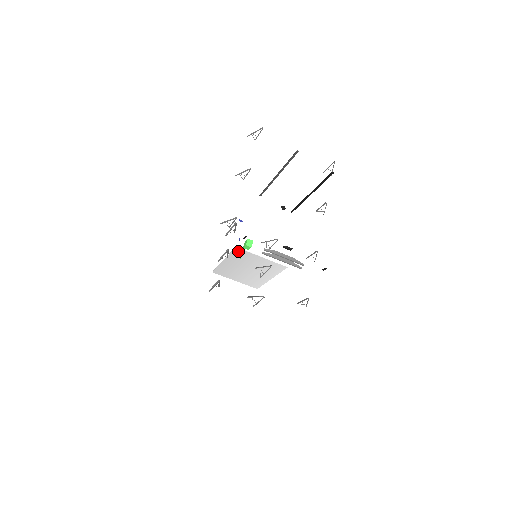
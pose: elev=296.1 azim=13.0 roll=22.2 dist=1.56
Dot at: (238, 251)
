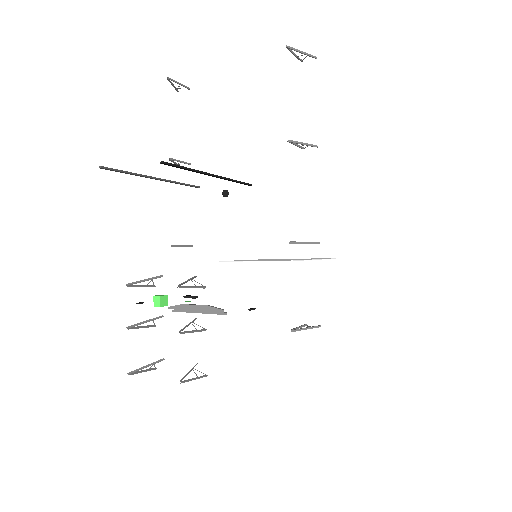
Dot at: occluded
